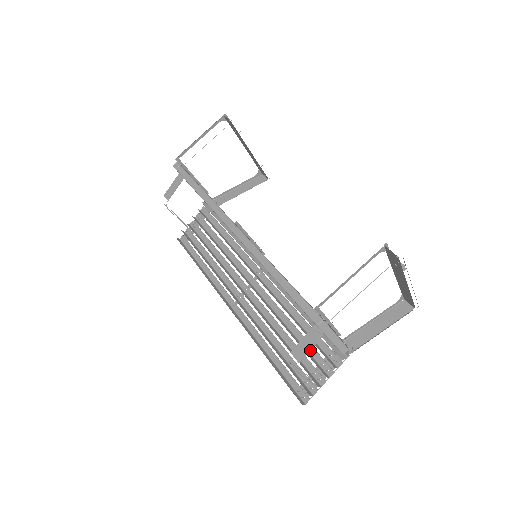
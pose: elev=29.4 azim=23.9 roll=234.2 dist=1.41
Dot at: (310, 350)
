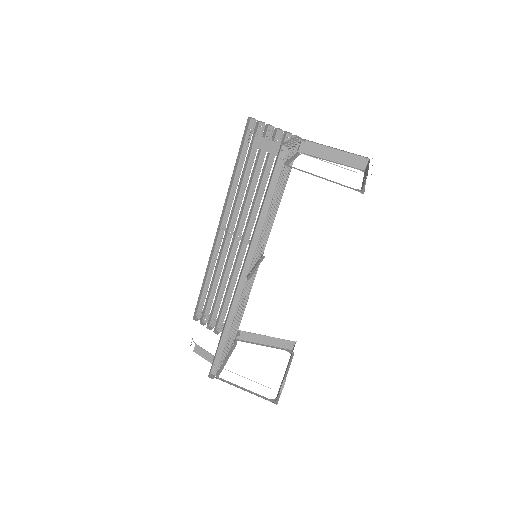
Dot at: (224, 311)
